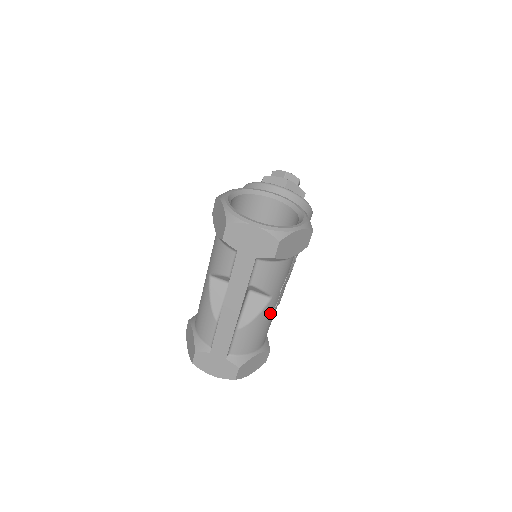
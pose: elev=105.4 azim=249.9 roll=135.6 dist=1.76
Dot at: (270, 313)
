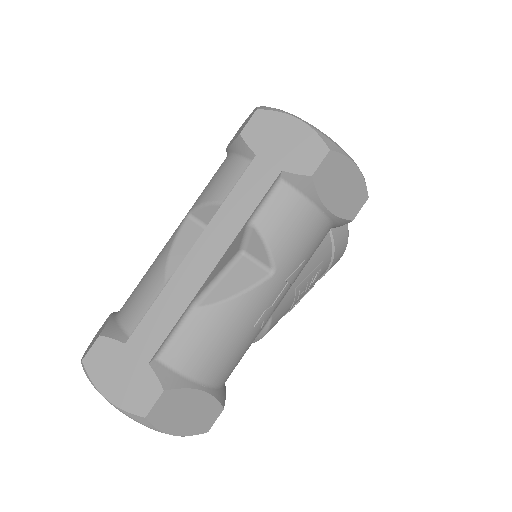
Dot at: (258, 311)
